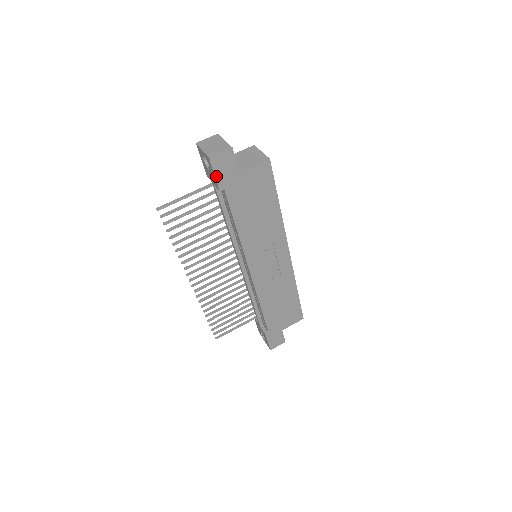
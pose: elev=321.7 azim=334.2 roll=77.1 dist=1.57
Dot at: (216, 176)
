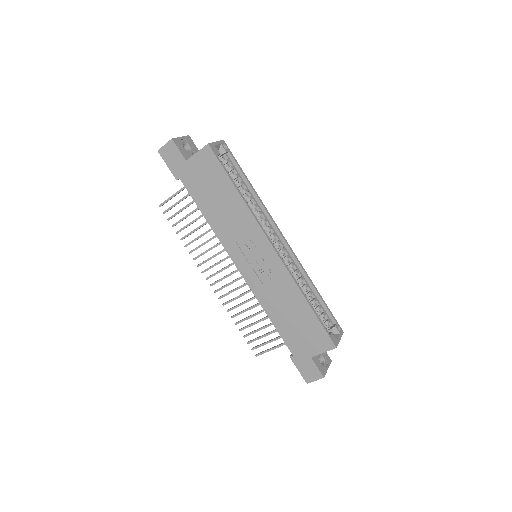
Dot at: (169, 166)
